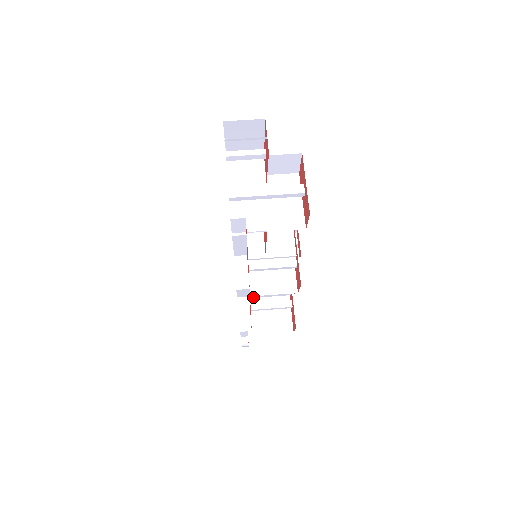
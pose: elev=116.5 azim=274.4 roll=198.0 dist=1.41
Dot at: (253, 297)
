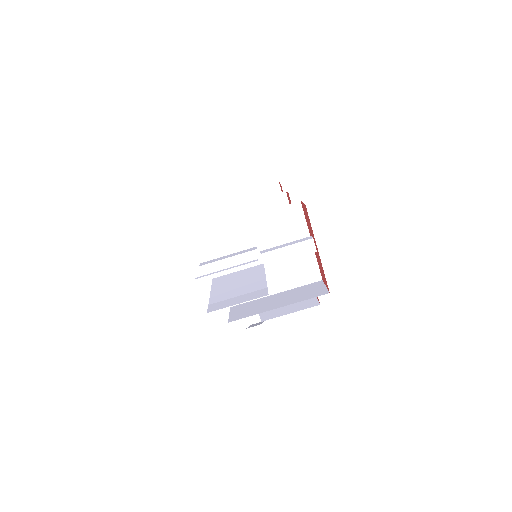
Dot at: occluded
